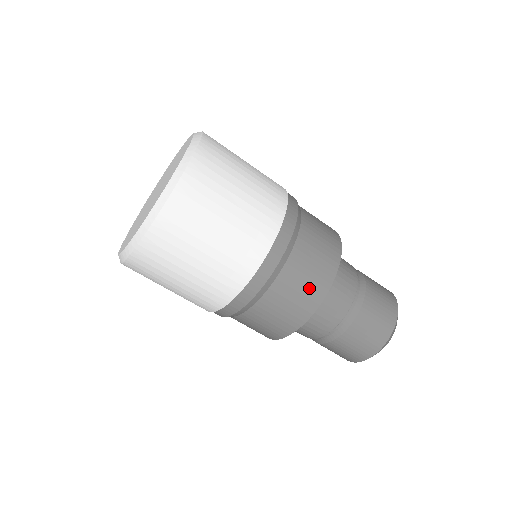
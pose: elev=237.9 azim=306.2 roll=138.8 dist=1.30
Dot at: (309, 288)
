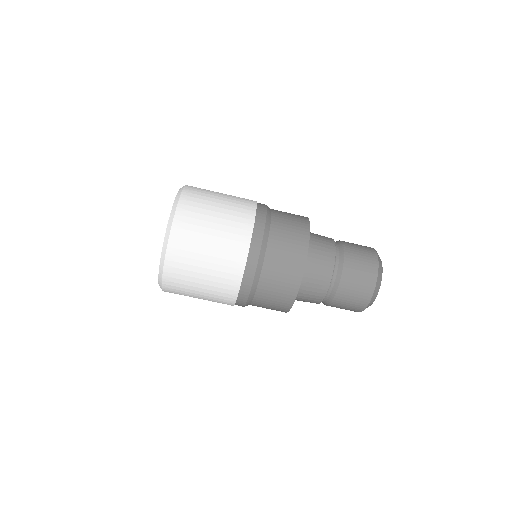
Dot at: (293, 250)
